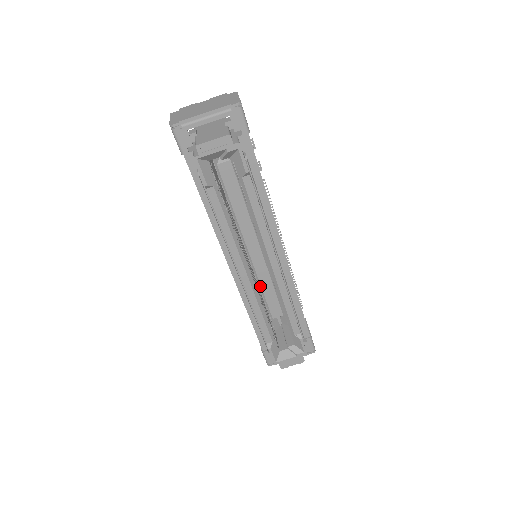
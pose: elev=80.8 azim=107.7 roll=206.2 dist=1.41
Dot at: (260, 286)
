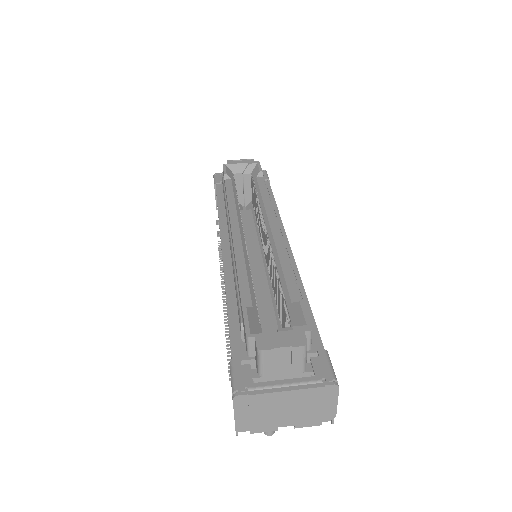
Dot at: occluded
